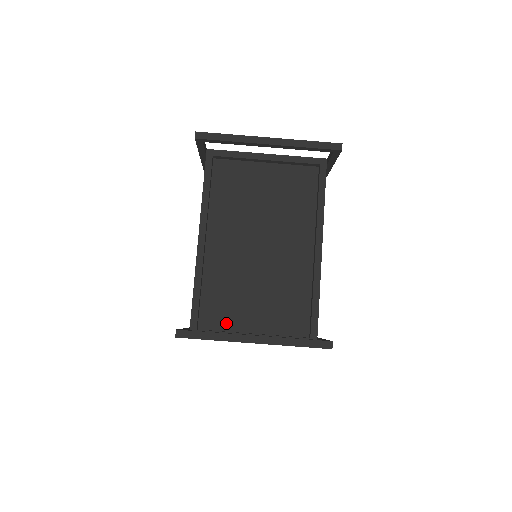
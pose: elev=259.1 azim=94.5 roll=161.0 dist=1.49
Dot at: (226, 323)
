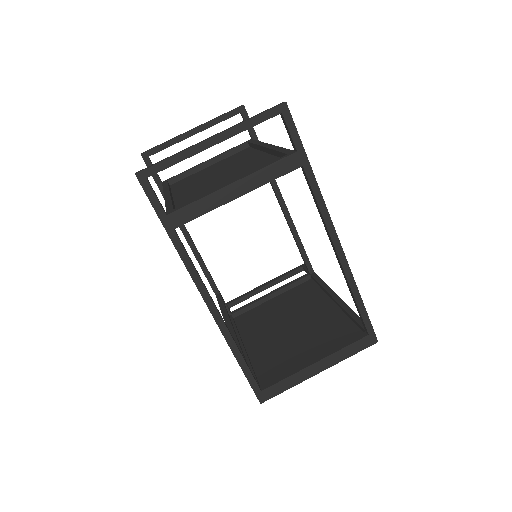
Dot at: occluded
